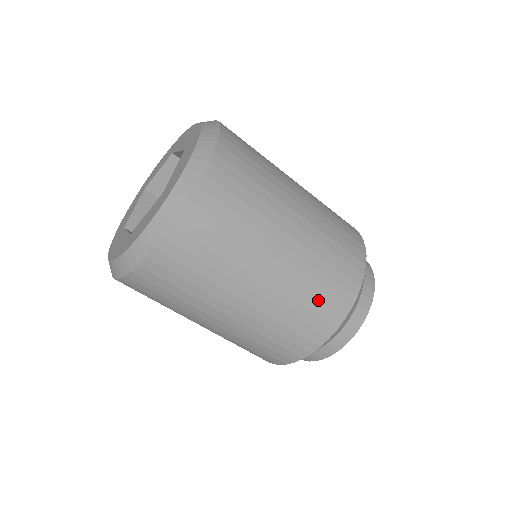
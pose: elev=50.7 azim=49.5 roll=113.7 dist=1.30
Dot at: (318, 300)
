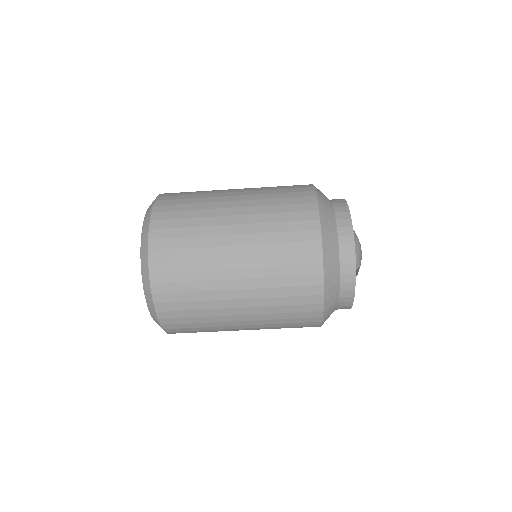
Dot at: (286, 231)
